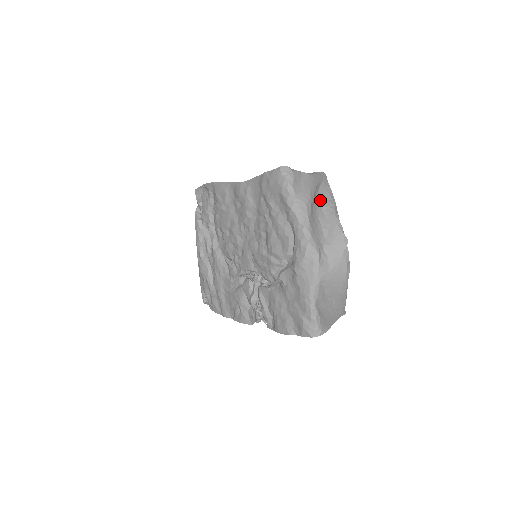
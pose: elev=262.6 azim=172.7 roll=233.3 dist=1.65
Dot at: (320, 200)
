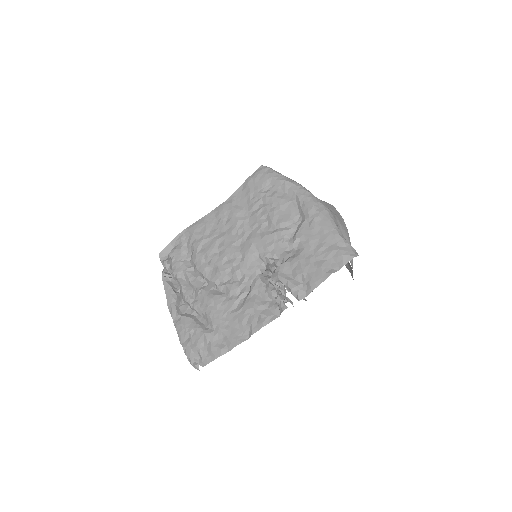
Dot at: occluded
